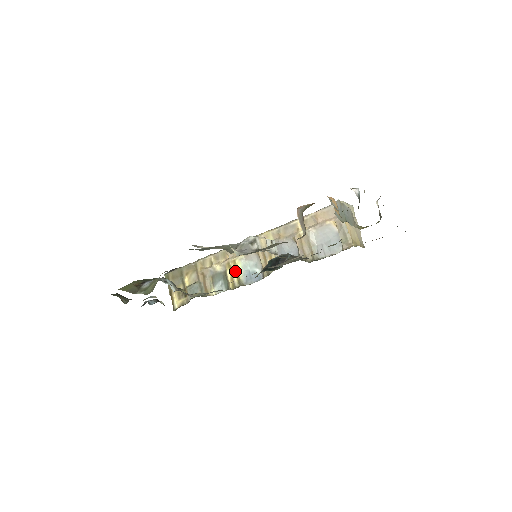
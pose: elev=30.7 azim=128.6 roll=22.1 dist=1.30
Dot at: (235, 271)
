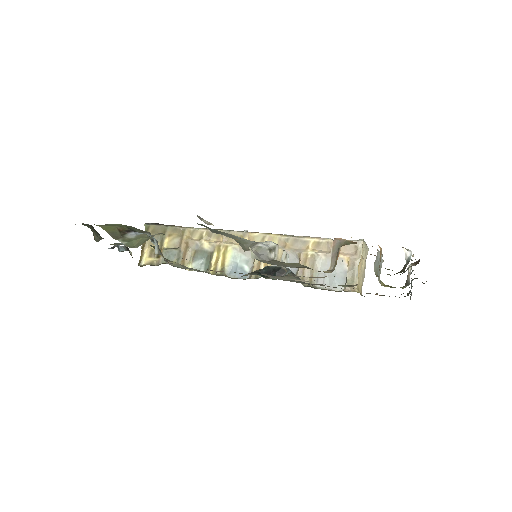
Dot at: (223, 257)
